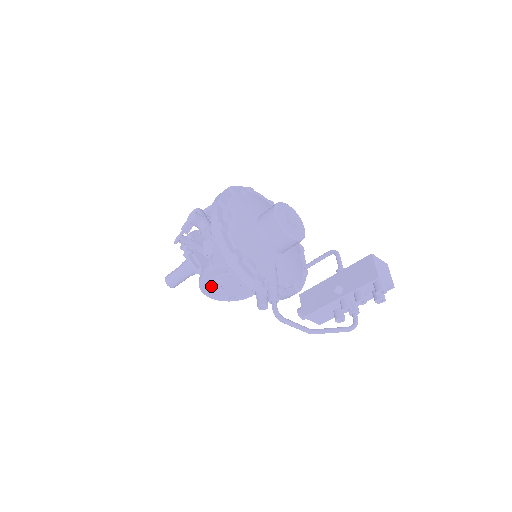
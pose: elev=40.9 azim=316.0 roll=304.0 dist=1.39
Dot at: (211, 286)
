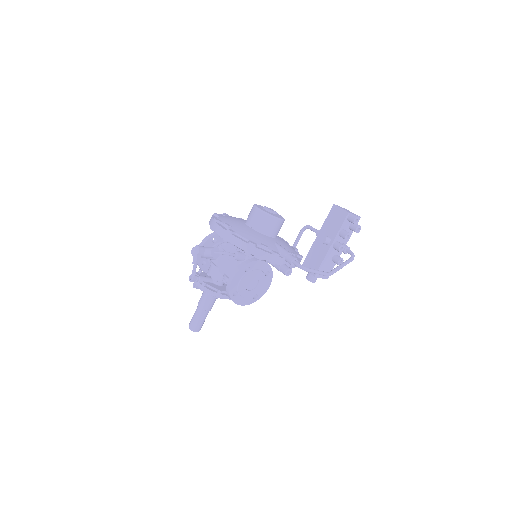
Dot at: (238, 291)
